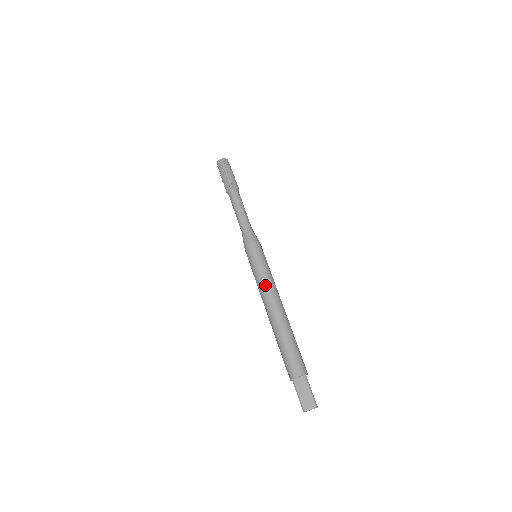
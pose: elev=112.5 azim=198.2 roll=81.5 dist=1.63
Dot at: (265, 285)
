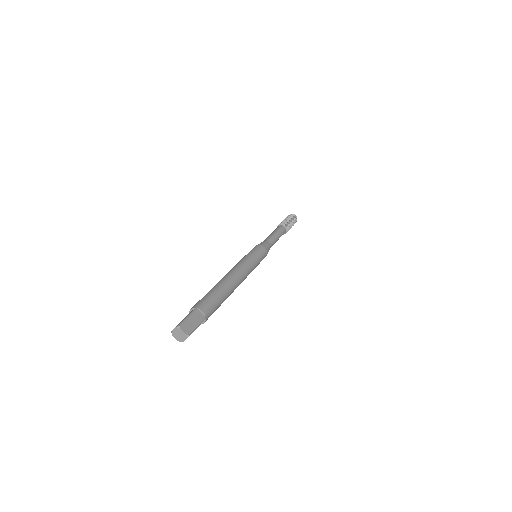
Dot at: (236, 264)
